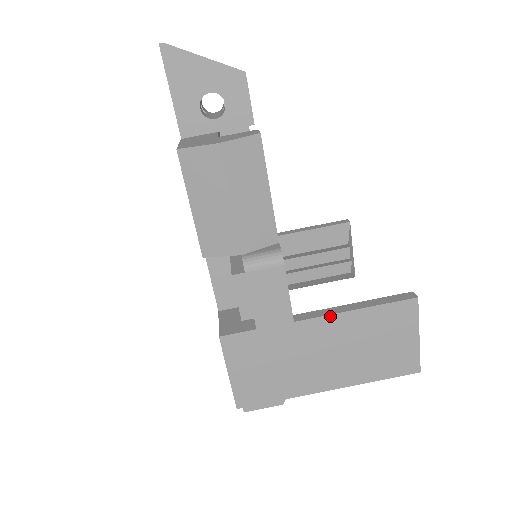
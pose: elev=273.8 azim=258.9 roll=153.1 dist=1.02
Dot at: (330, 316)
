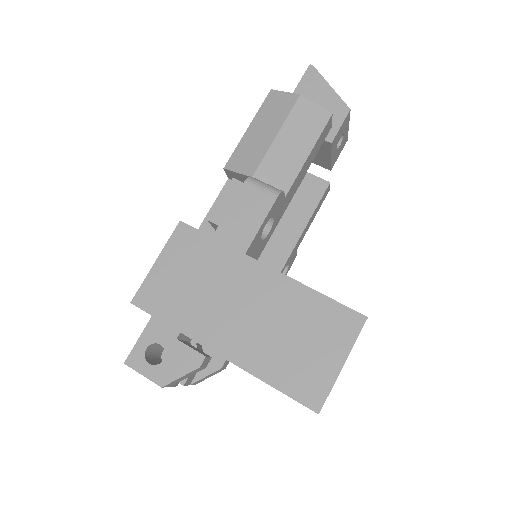
Dot at: (278, 273)
